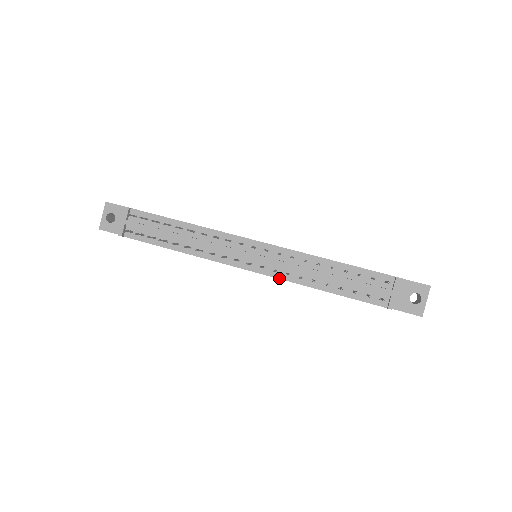
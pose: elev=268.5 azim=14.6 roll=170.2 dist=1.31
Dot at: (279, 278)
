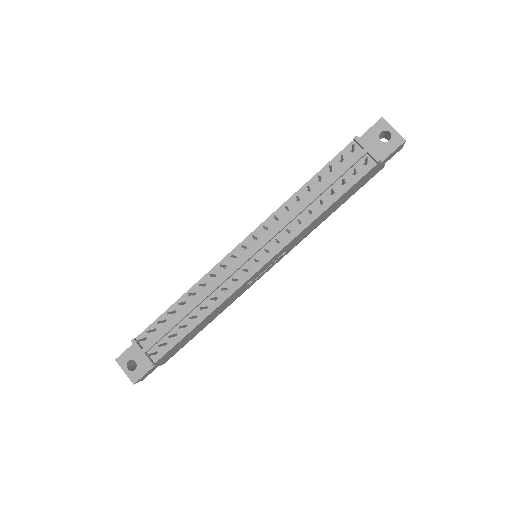
Dot at: (287, 243)
